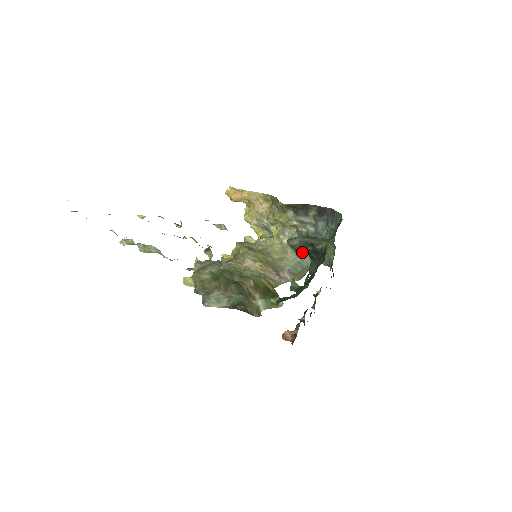
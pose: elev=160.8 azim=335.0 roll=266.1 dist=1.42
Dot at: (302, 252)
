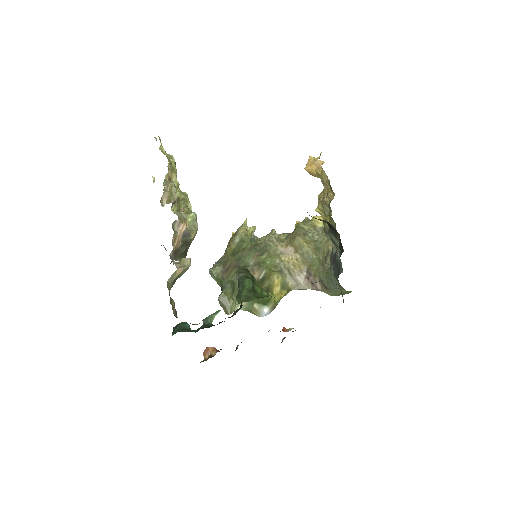
Dot at: occluded
